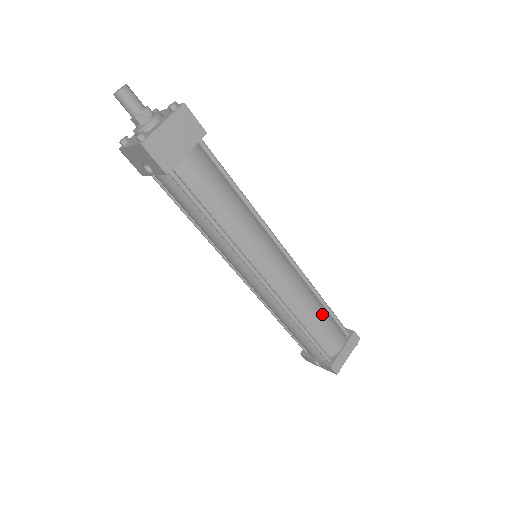
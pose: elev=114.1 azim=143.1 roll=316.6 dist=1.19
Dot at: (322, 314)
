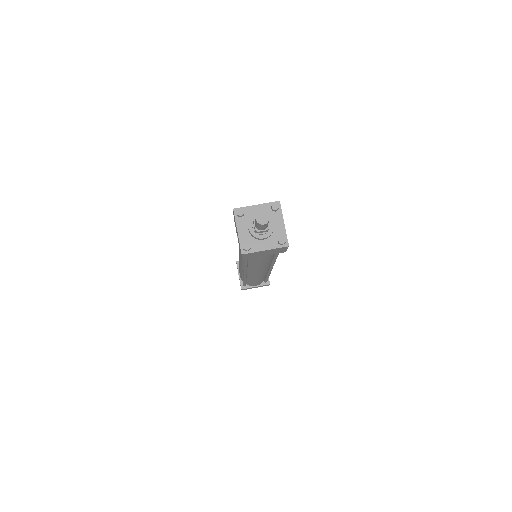
Dot at: occluded
